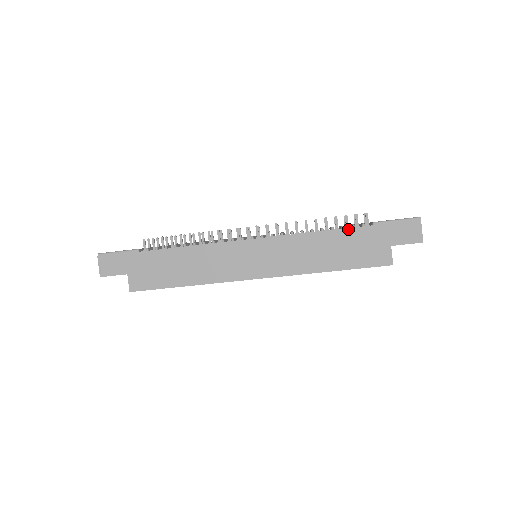
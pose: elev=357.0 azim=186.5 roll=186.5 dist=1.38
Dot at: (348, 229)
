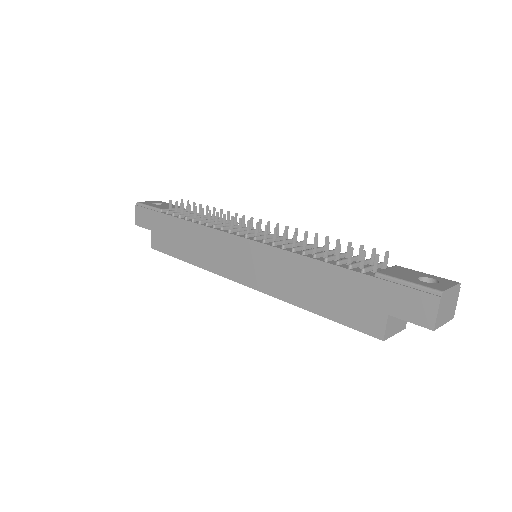
Dot at: (341, 268)
